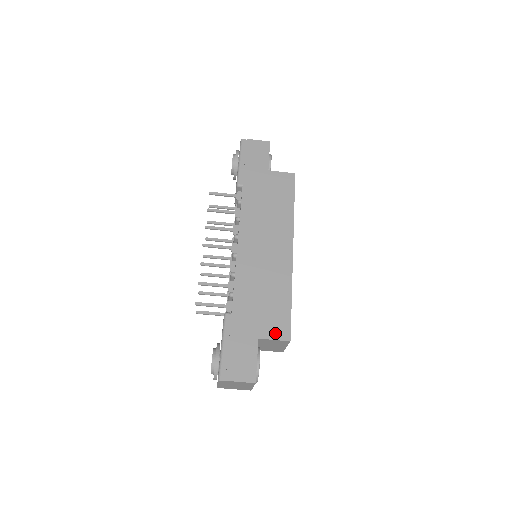
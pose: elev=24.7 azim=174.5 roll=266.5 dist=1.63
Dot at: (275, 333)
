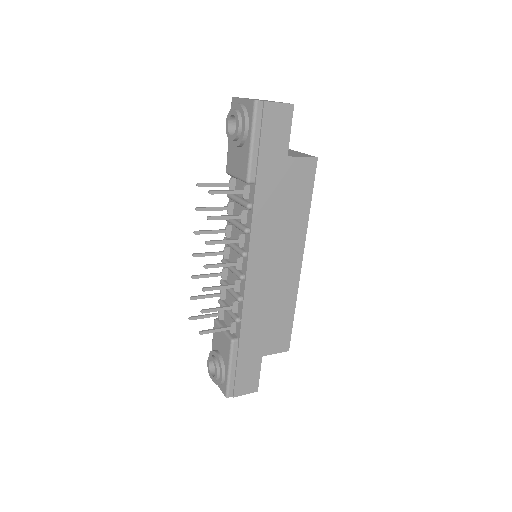
Dot at: (277, 348)
